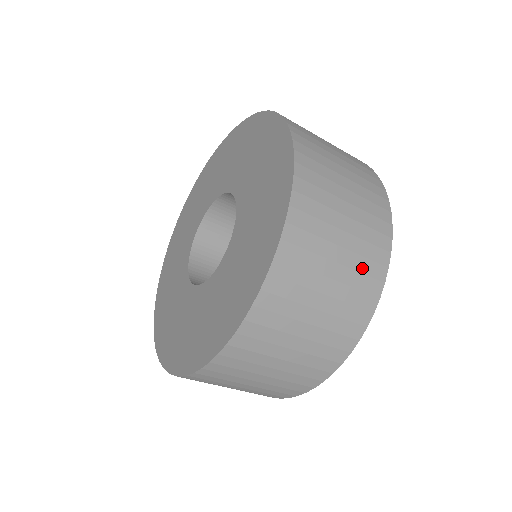
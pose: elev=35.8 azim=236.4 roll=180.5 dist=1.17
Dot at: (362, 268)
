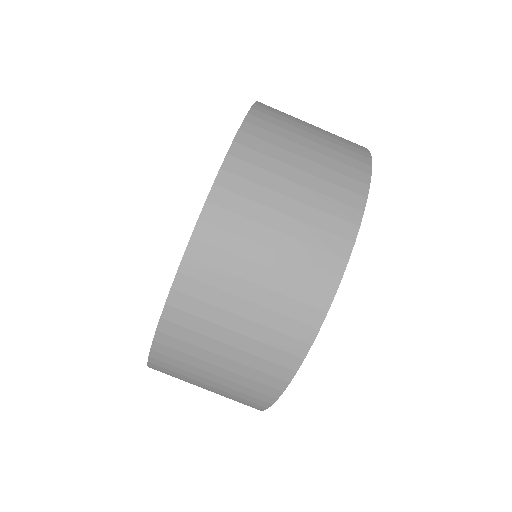
Dot at: occluded
